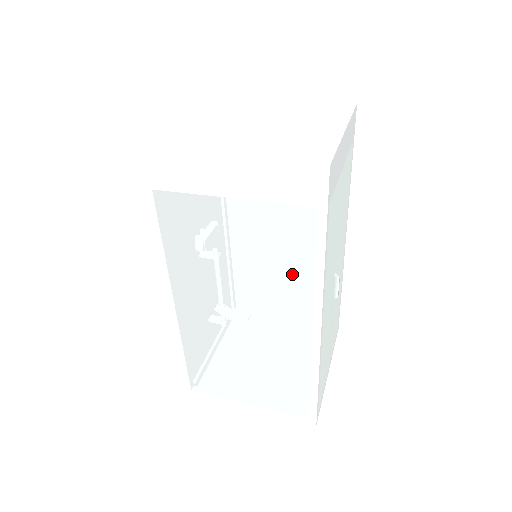
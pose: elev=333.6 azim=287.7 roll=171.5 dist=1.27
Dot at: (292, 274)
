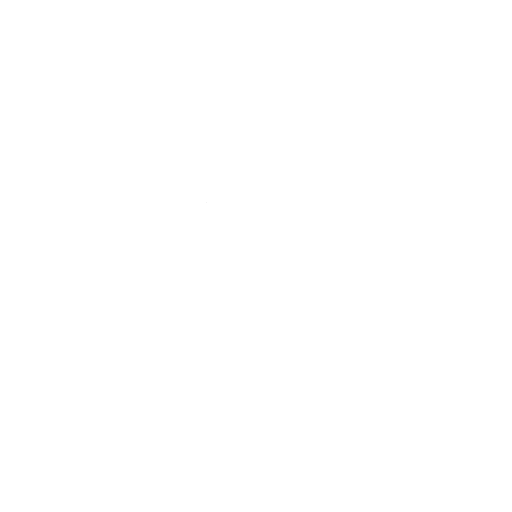
Dot at: occluded
